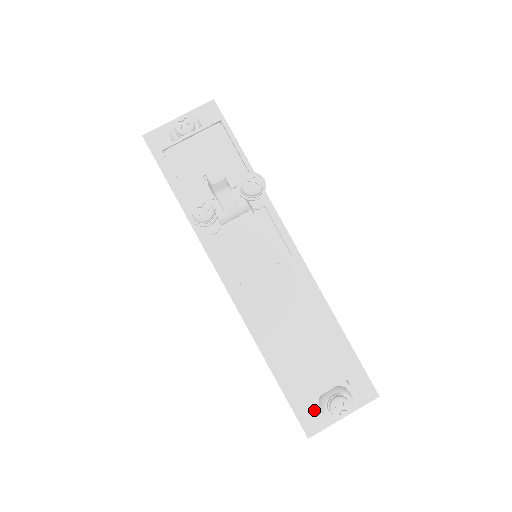
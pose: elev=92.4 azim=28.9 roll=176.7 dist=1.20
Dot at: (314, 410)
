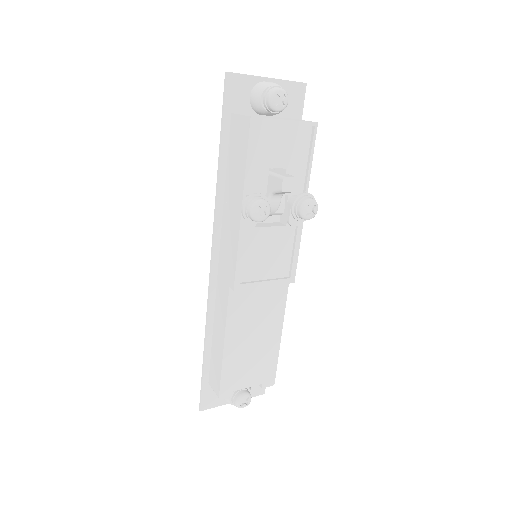
Dot at: occluded
